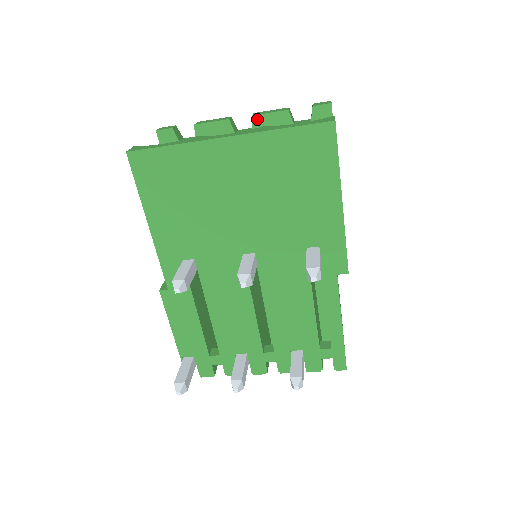
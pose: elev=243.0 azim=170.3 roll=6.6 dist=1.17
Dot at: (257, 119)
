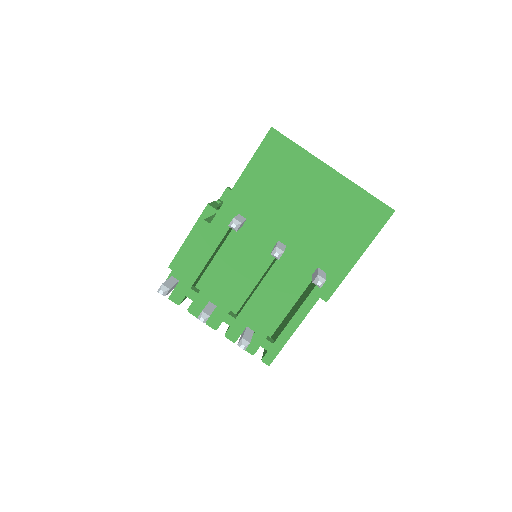
Dot at: occluded
